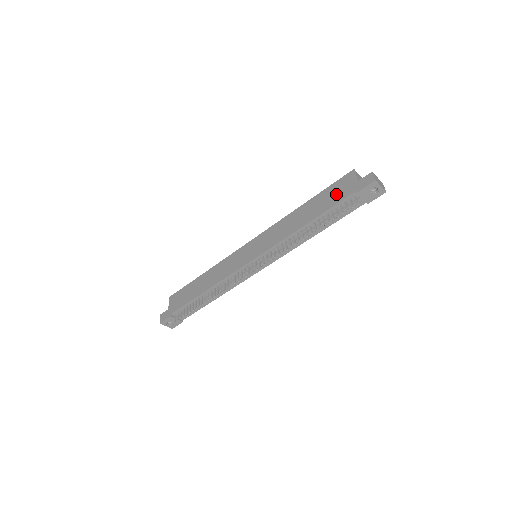
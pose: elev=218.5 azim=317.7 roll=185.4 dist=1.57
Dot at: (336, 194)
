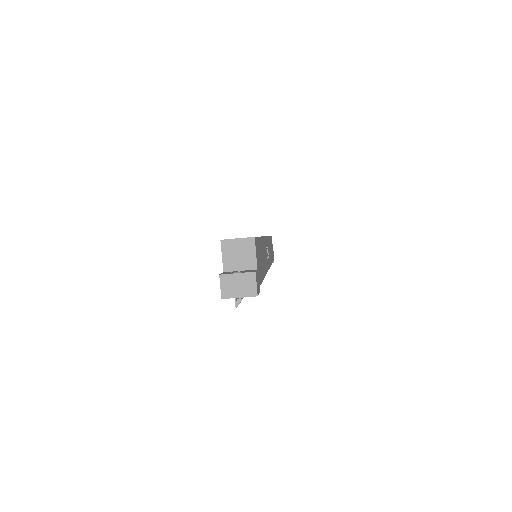
Dot at: occluded
